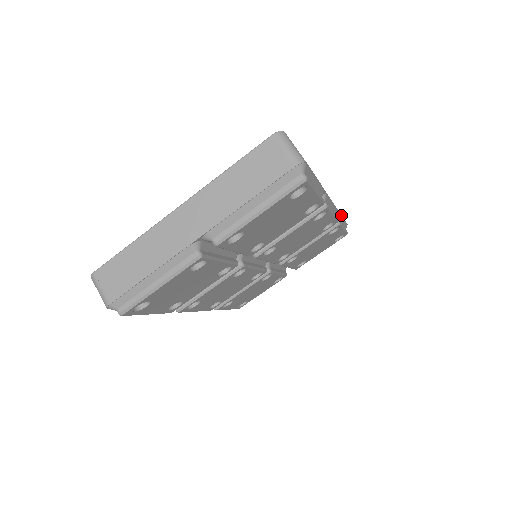
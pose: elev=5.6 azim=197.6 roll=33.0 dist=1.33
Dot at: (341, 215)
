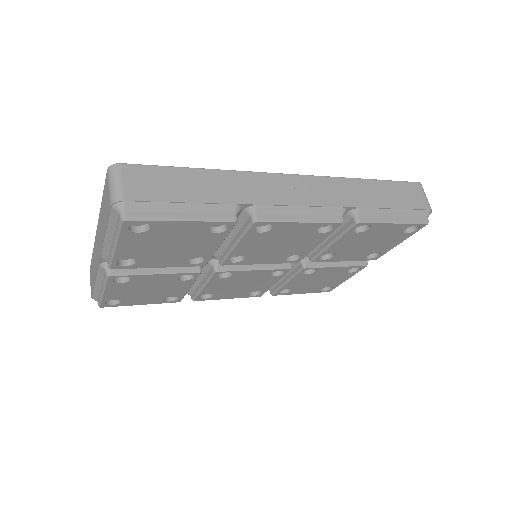
Dot at: (373, 207)
